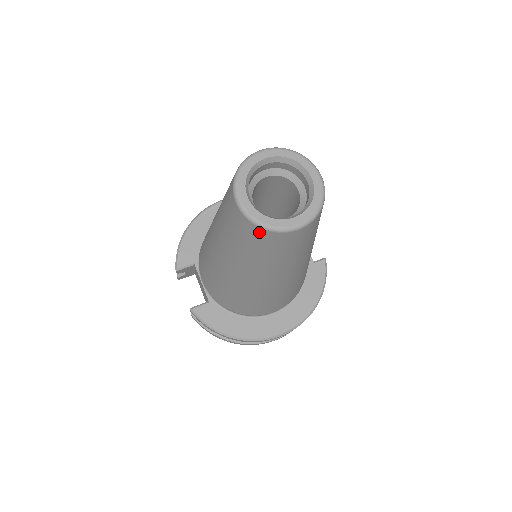
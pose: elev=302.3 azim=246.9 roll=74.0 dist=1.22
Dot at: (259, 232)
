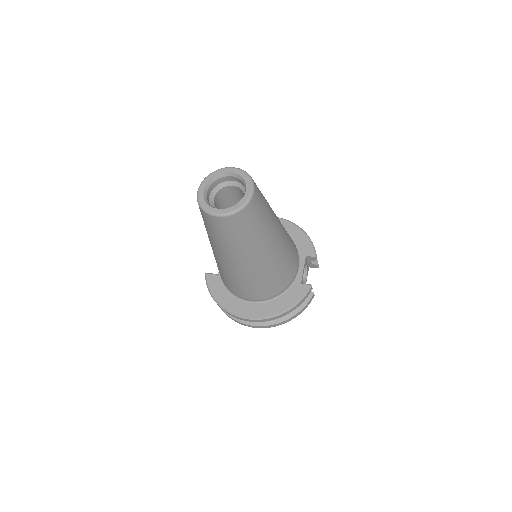
Dot at: (201, 211)
